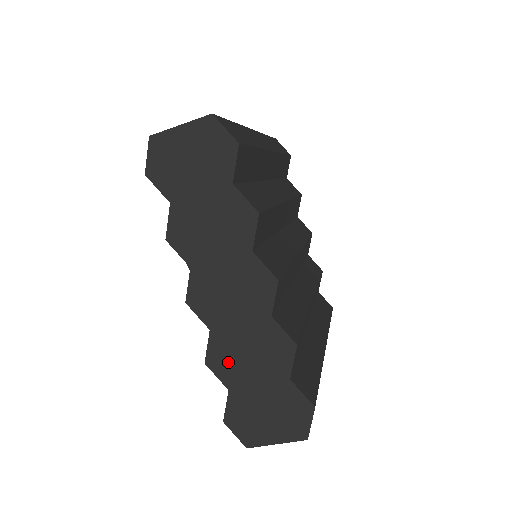
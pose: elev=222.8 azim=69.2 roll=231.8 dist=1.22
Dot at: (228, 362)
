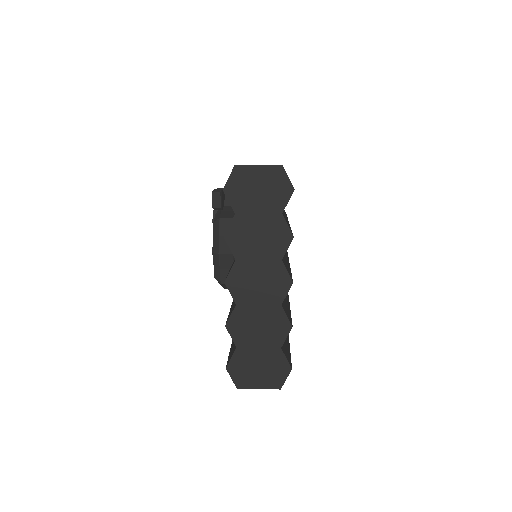
Dot at: (242, 329)
